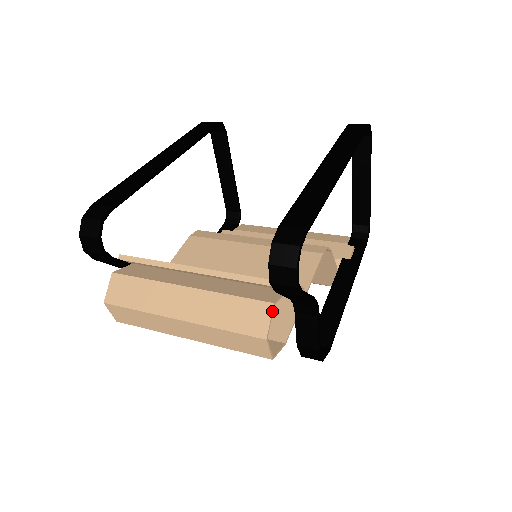
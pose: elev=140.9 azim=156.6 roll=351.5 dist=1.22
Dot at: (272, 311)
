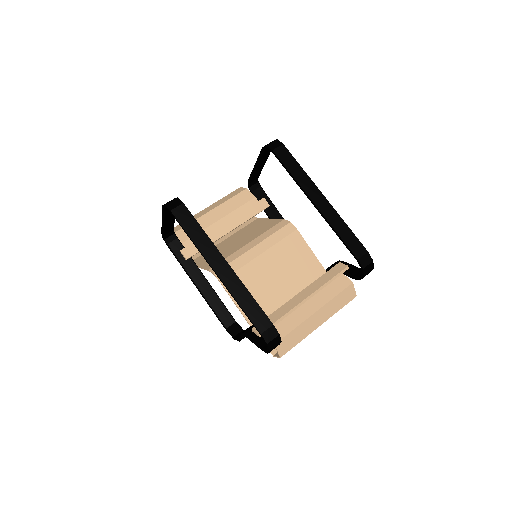
Dot at: occluded
